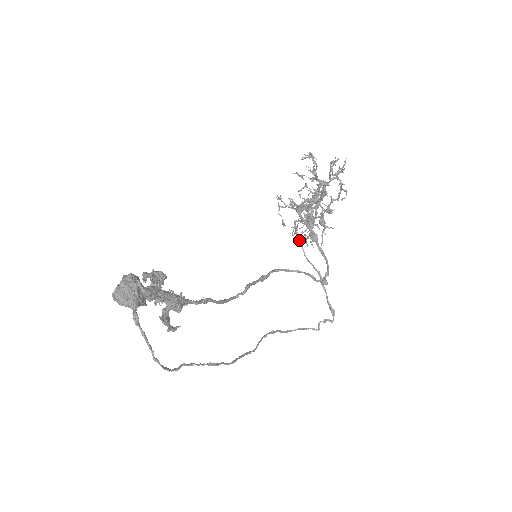
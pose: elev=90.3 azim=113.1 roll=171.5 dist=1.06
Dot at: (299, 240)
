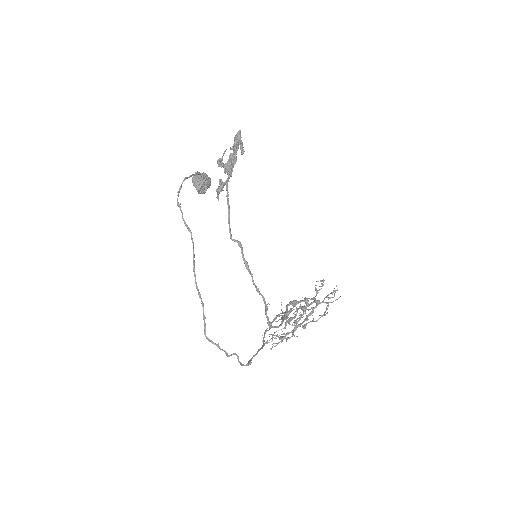
Dot at: (270, 327)
